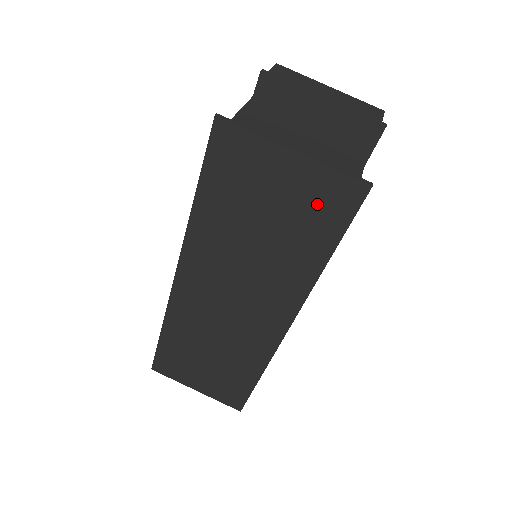
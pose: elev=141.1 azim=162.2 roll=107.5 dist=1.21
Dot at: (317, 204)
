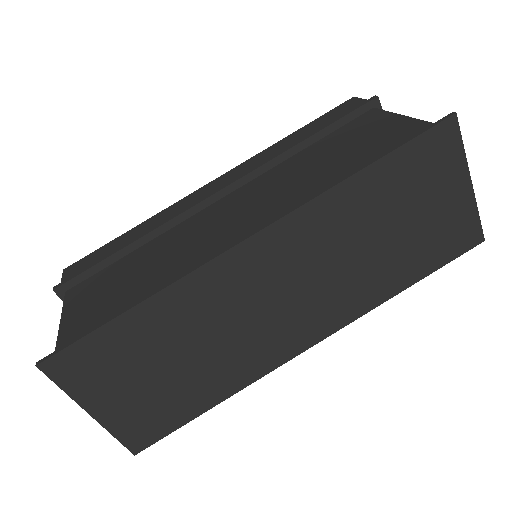
Dot at: (446, 234)
